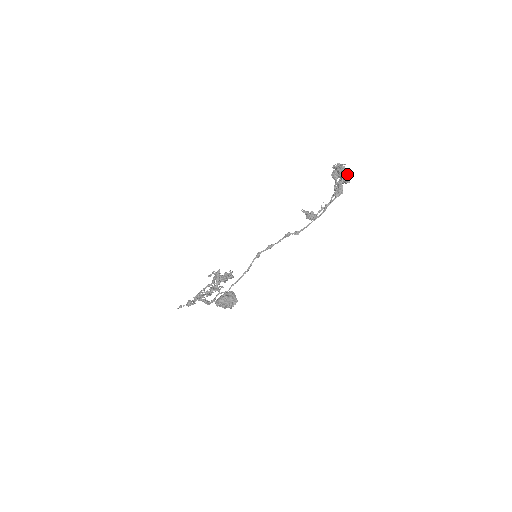
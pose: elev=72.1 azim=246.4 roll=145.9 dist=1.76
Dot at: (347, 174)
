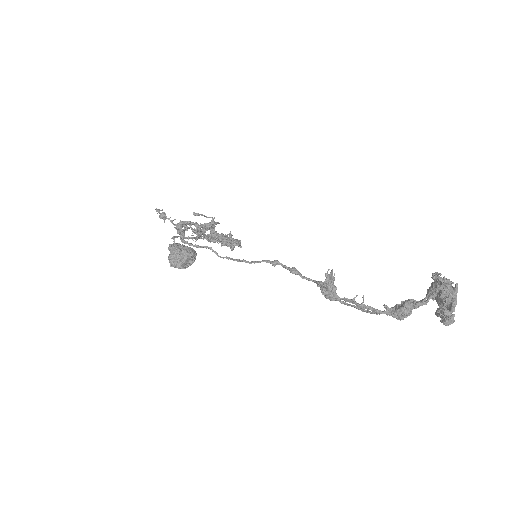
Dot at: (451, 310)
